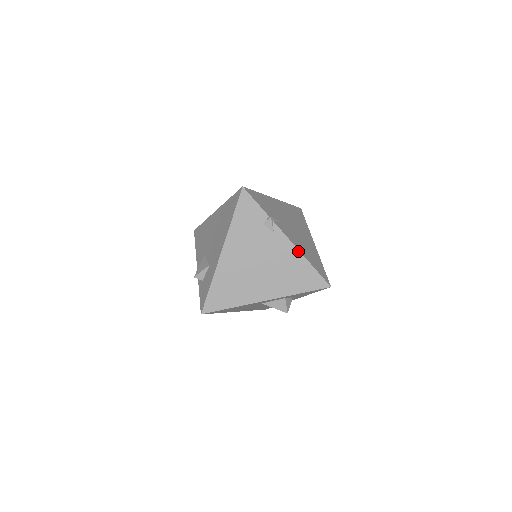
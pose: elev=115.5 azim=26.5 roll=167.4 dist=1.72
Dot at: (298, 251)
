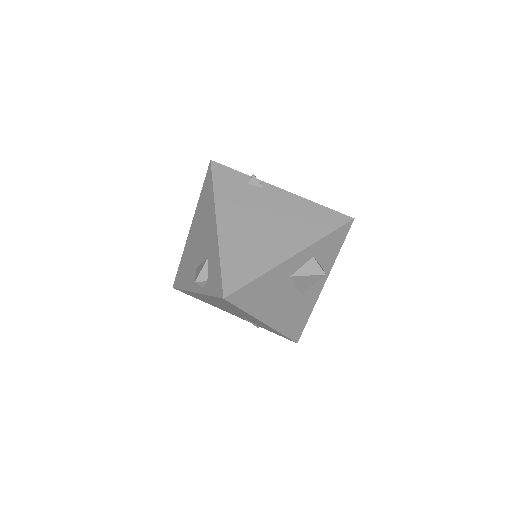
Dot at: (299, 197)
